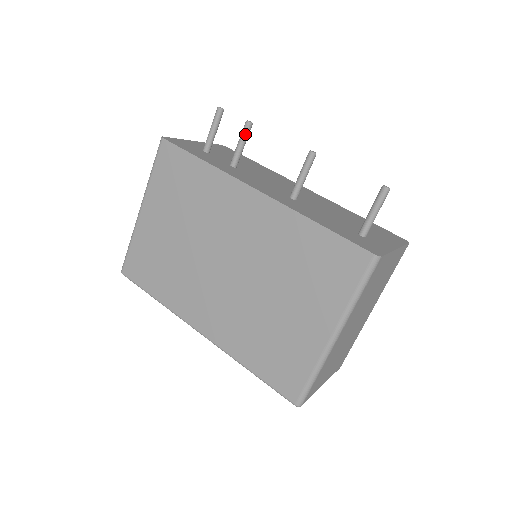
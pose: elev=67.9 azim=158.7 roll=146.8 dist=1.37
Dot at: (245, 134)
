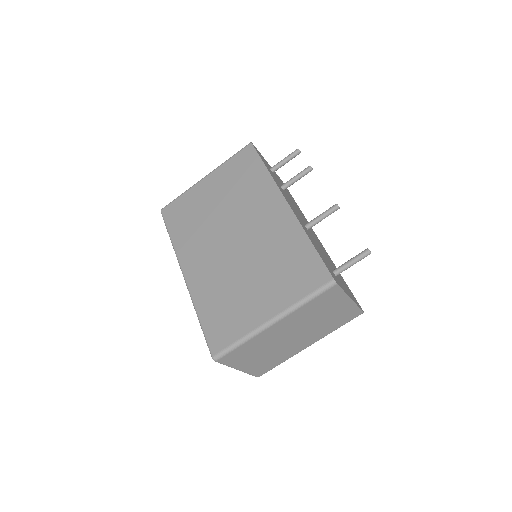
Dot at: (304, 173)
